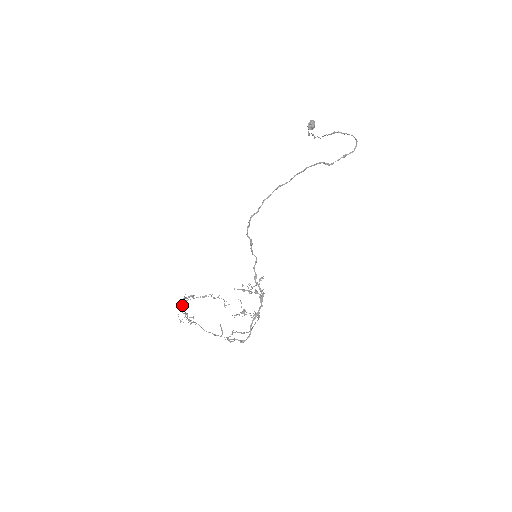
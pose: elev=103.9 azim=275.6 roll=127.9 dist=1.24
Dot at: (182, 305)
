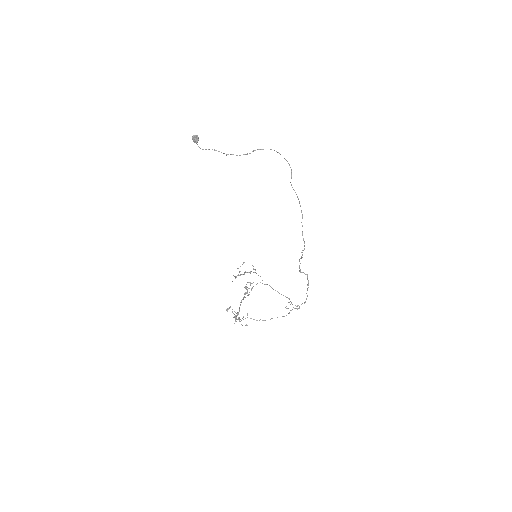
Dot at: occluded
